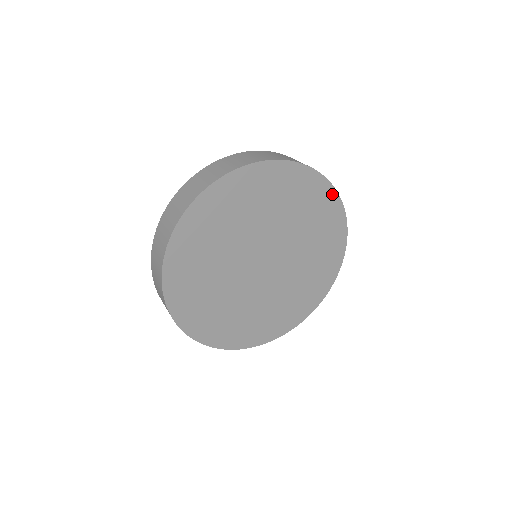
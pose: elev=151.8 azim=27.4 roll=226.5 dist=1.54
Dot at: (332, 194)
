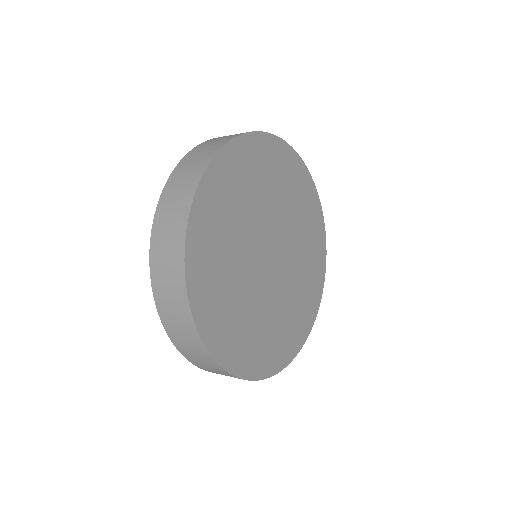
Dot at: (314, 193)
